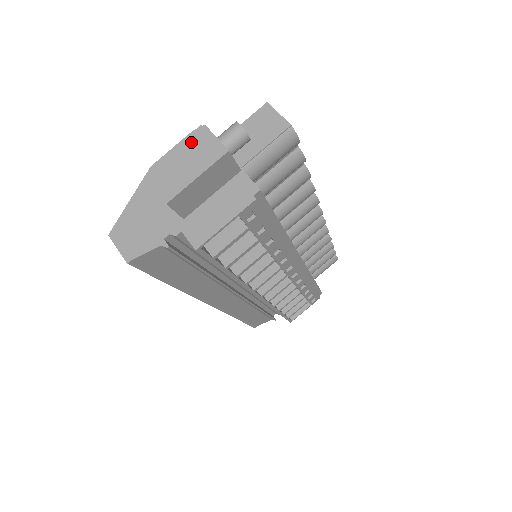
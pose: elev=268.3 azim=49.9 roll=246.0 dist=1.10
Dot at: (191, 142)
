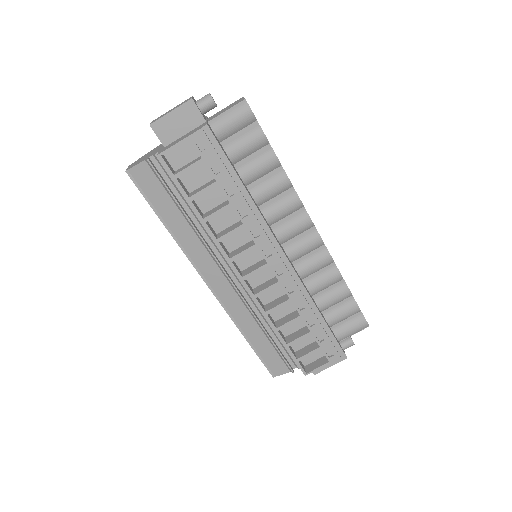
Dot at: (181, 103)
